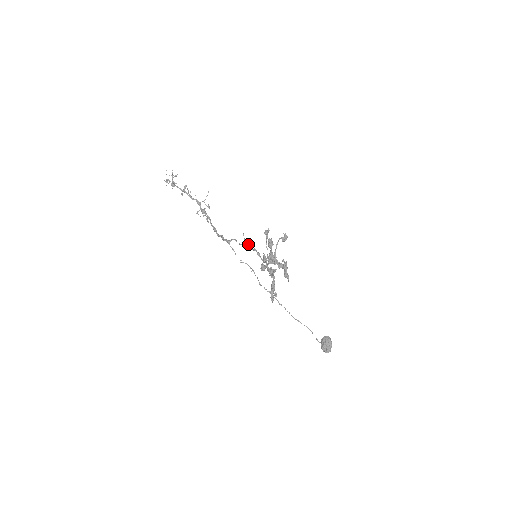
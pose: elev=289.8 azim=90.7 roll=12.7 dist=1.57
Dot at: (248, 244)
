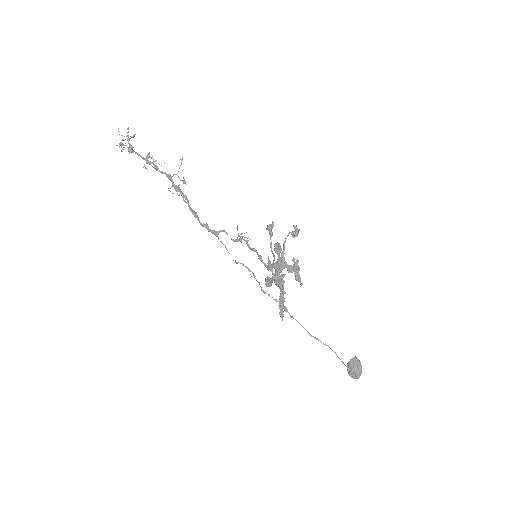
Dot at: (244, 240)
